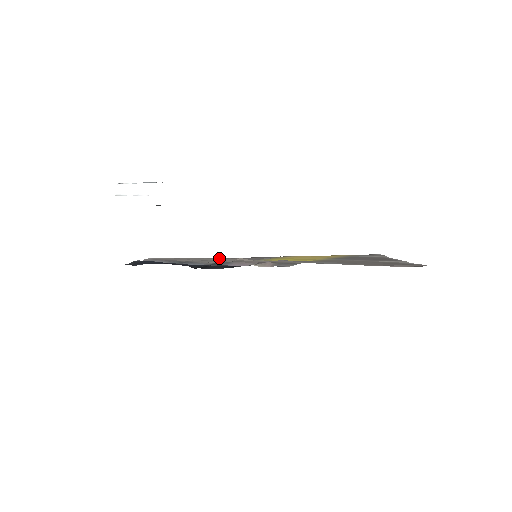
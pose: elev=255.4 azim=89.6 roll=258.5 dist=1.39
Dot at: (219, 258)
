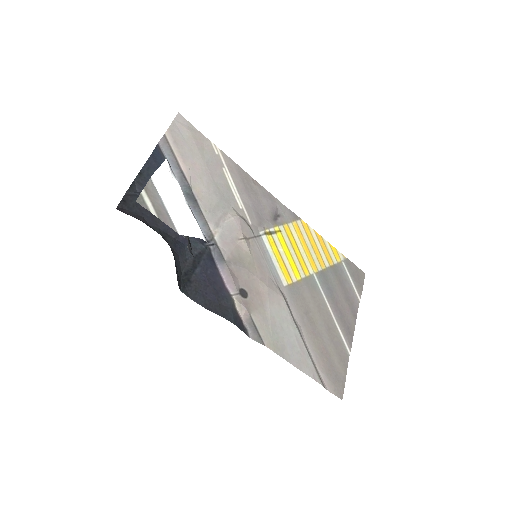
Dot at: (240, 179)
